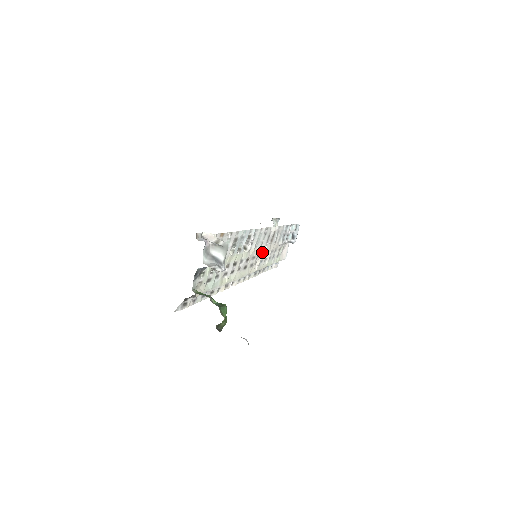
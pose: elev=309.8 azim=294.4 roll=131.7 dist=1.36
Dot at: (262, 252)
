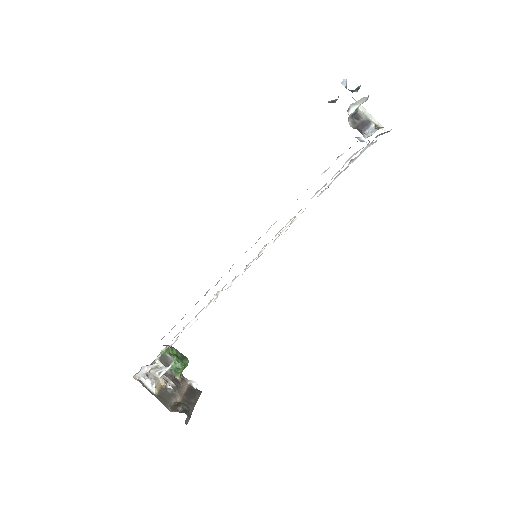
Dot at: occluded
